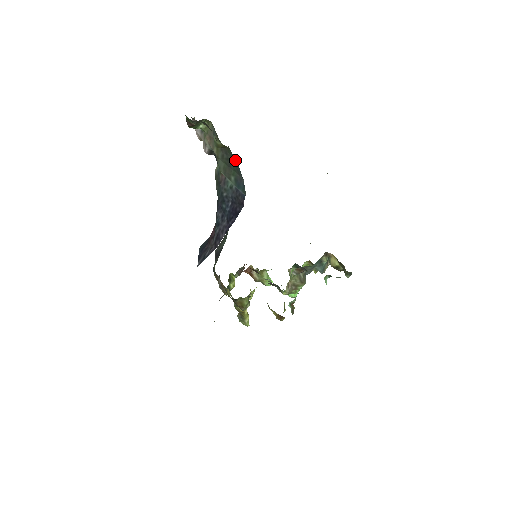
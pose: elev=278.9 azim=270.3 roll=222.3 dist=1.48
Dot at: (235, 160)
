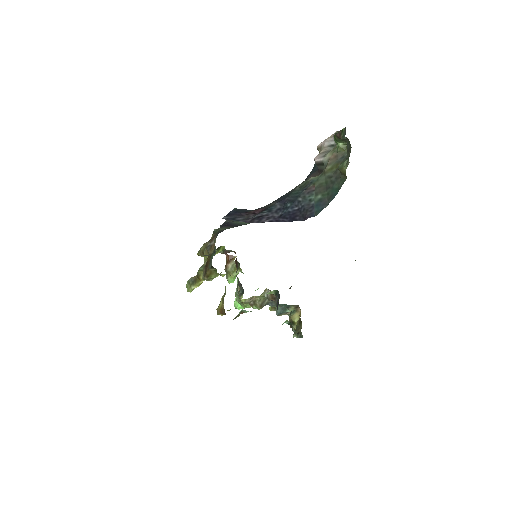
Dot at: (339, 189)
